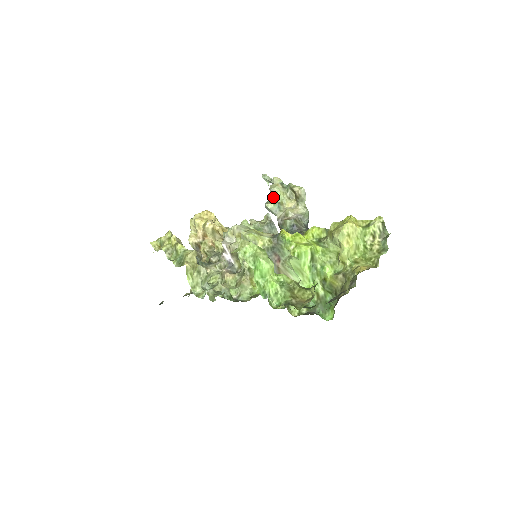
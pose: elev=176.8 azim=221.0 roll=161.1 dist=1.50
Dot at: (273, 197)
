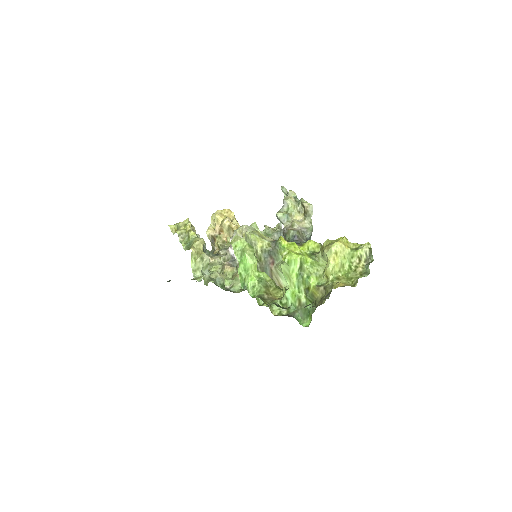
Dot at: (284, 208)
